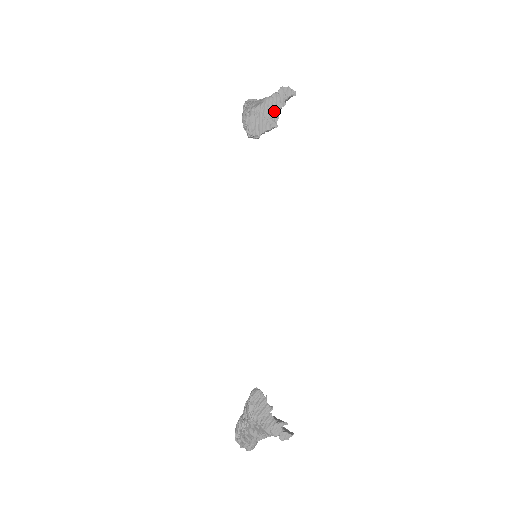
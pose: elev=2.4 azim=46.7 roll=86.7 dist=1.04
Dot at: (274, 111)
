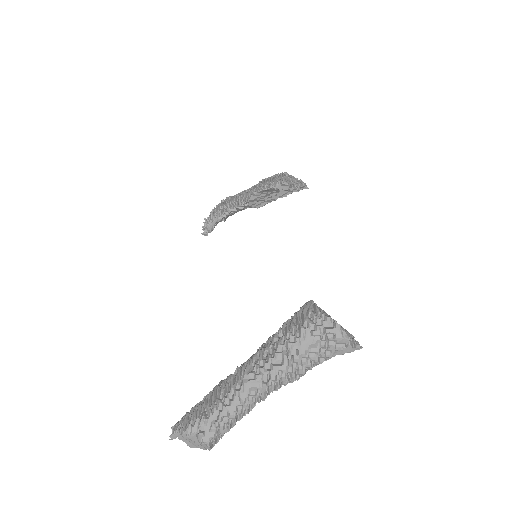
Dot at: (297, 184)
